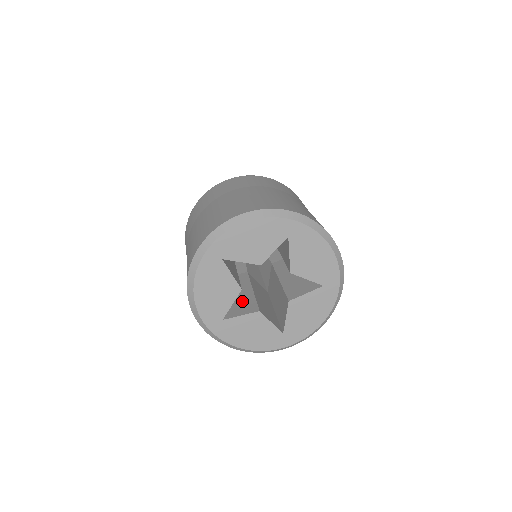
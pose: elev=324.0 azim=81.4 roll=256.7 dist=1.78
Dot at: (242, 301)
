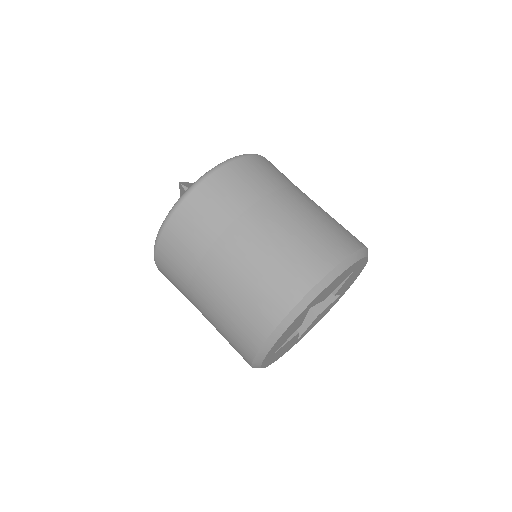
Dot at: occluded
